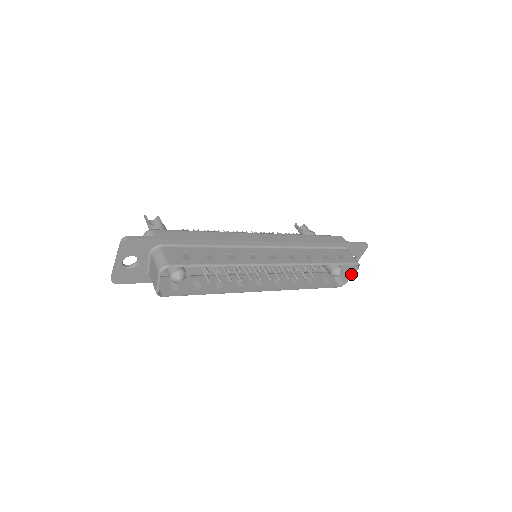
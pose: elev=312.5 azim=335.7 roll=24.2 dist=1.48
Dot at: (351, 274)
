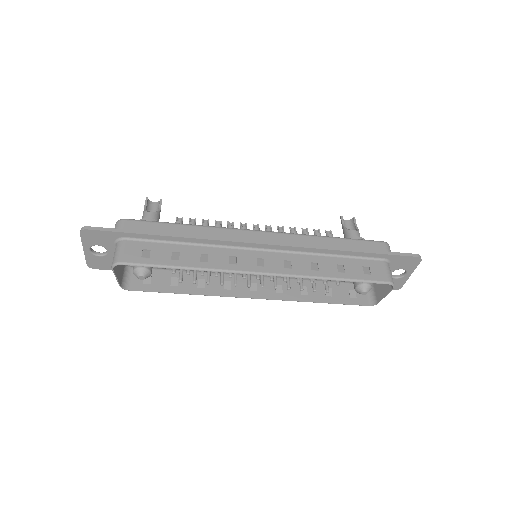
Dot at: (385, 293)
